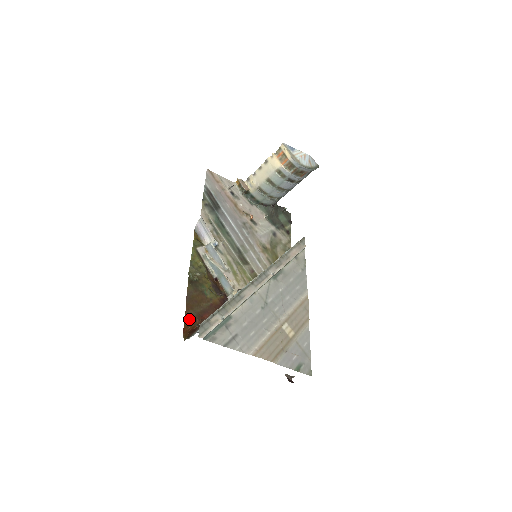
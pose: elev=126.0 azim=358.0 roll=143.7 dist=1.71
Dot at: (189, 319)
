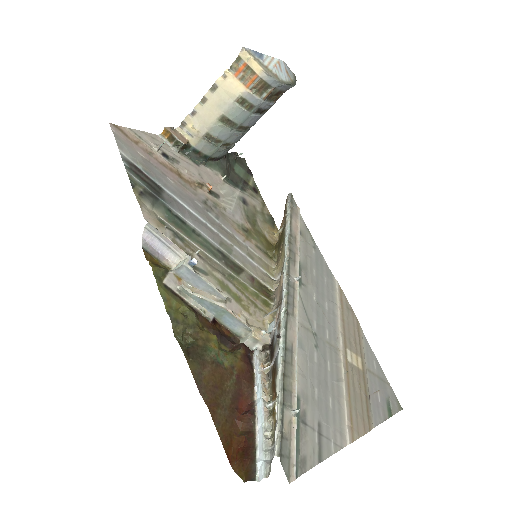
Dot at: (224, 430)
